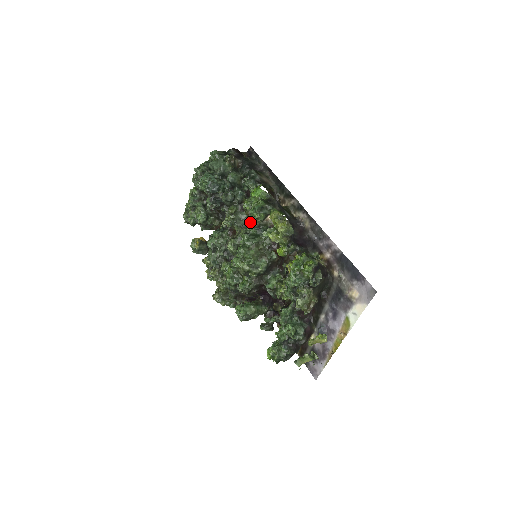
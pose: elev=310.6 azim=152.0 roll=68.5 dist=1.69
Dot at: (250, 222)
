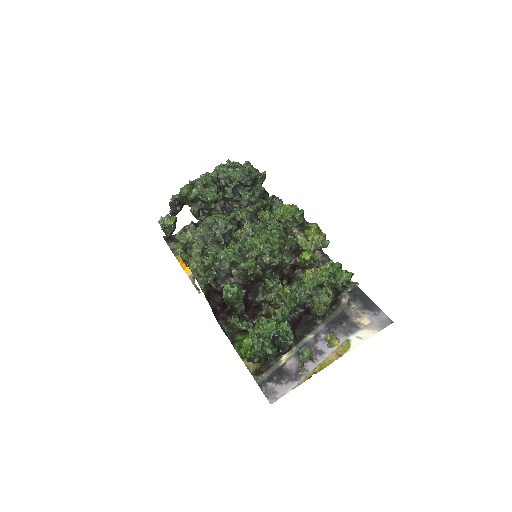
Dot at: (277, 222)
